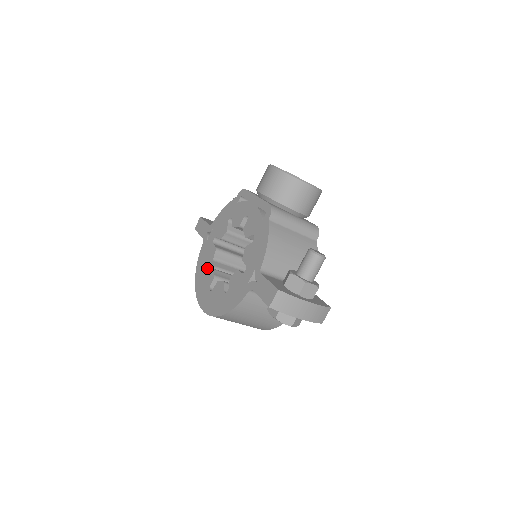
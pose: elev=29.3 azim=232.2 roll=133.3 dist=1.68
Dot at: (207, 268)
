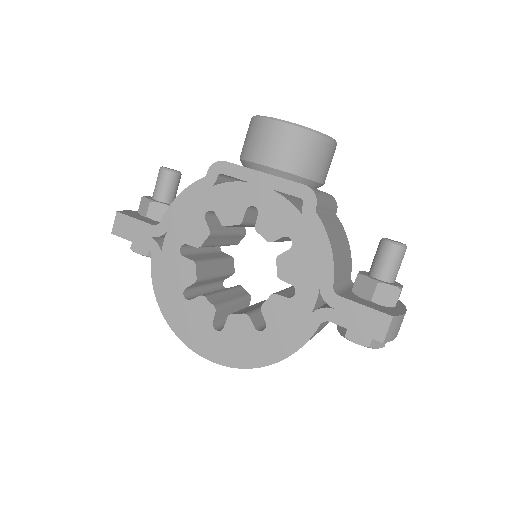
Dot at: (185, 295)
